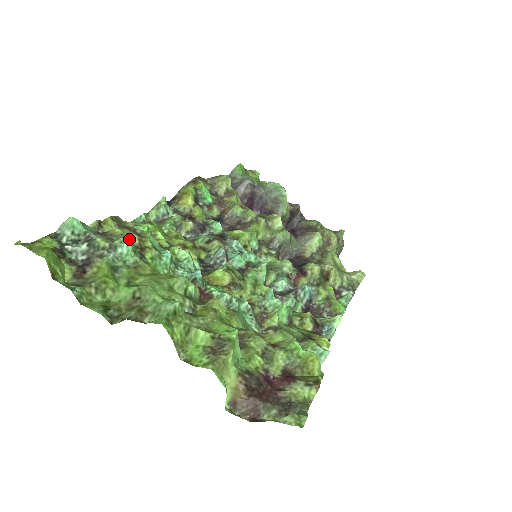
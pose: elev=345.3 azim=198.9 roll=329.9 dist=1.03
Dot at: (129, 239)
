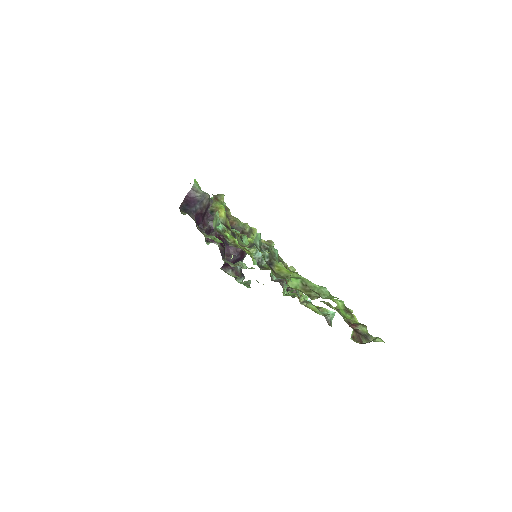
Dot at: occluded
